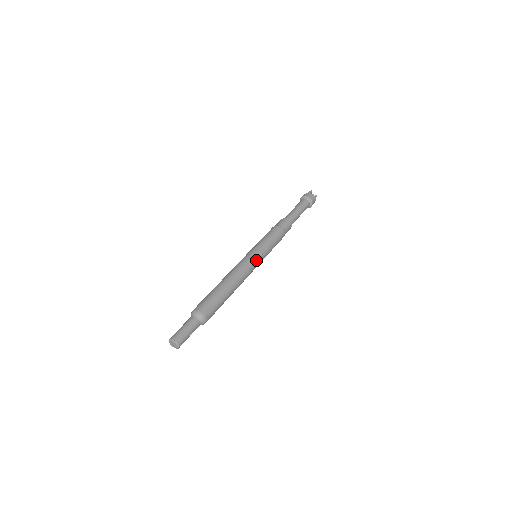
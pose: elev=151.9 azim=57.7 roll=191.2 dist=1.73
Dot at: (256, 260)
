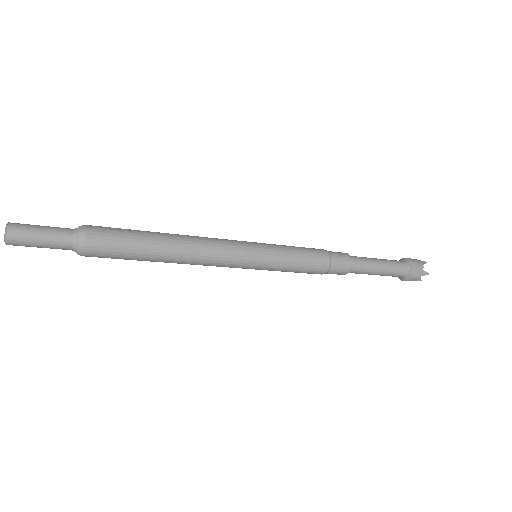
Dot at: (246, 255)
